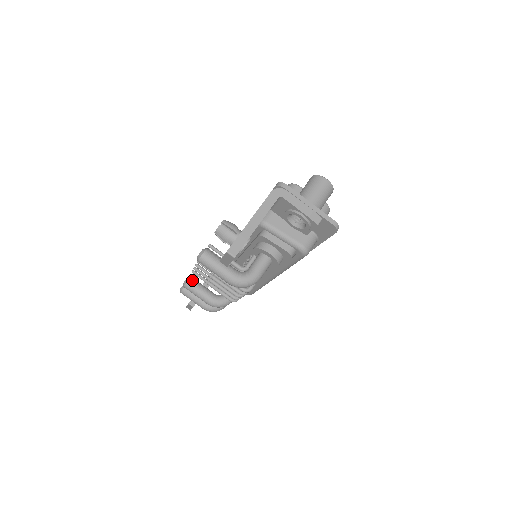
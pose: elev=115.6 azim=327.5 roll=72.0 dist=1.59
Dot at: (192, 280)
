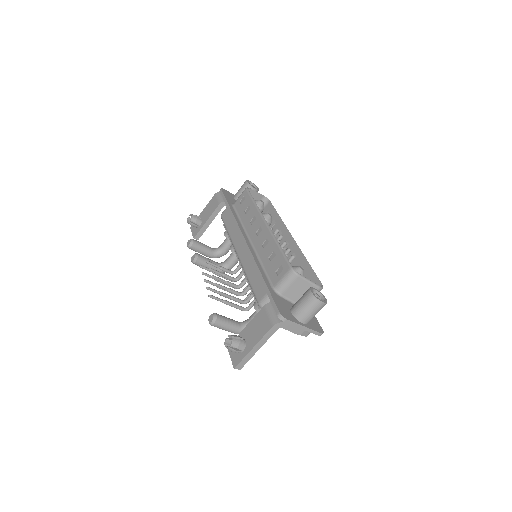
Dot at: (199, 260)
